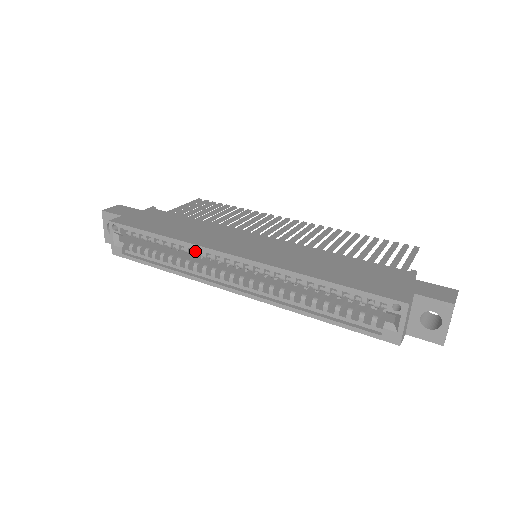
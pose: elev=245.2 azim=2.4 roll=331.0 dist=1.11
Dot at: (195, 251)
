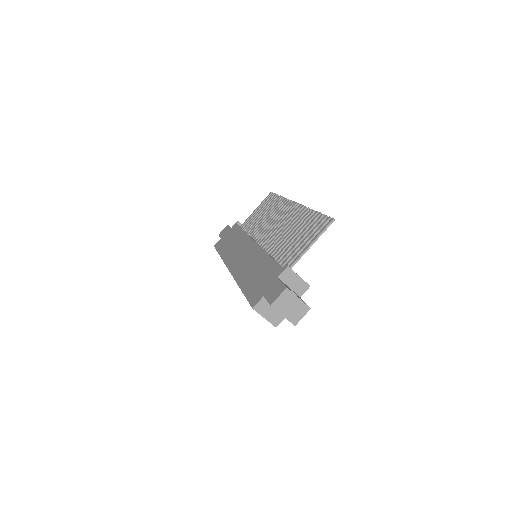
Dot at: occluded
